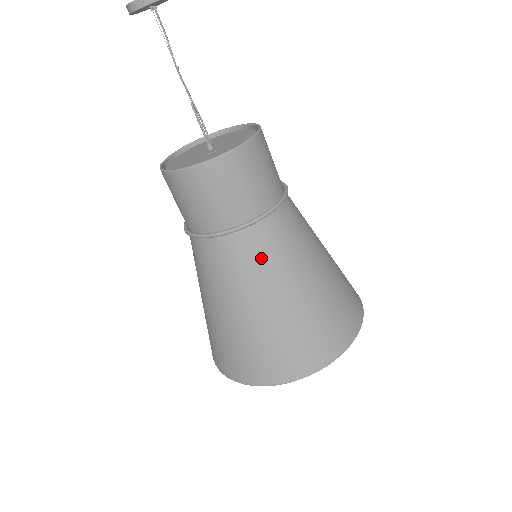
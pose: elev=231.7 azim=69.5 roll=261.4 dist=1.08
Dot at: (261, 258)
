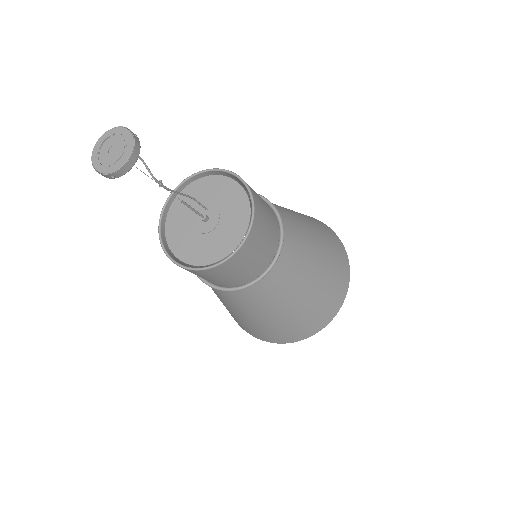
Dot at: (261, 297)
